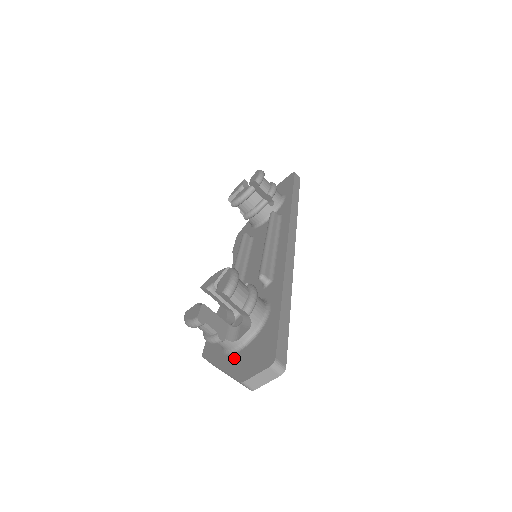
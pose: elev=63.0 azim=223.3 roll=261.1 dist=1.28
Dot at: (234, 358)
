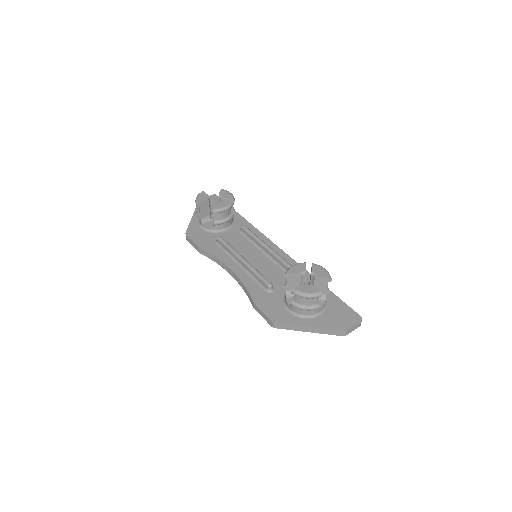
Dot at: (320, 320)
